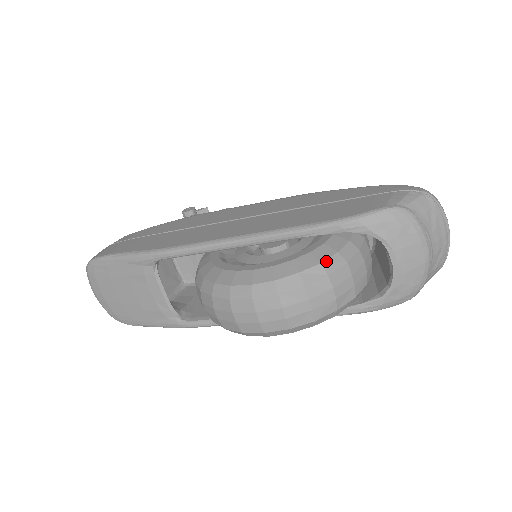
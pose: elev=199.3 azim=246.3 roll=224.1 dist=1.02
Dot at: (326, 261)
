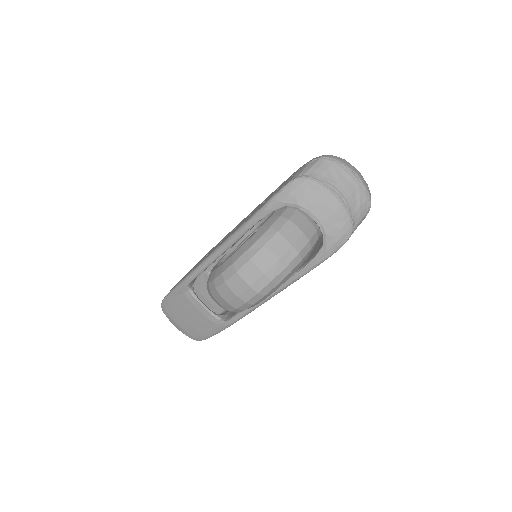
Dot at: (261, 237)
